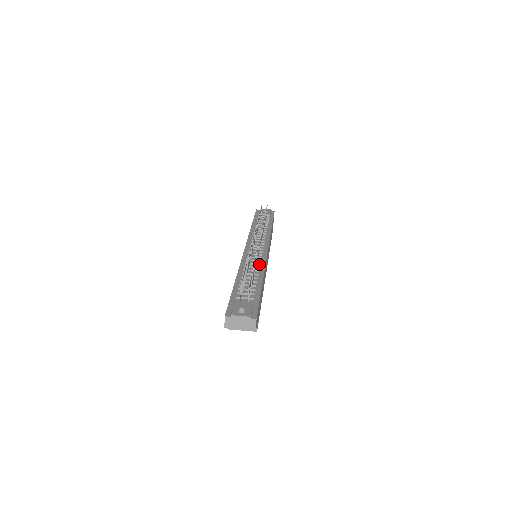
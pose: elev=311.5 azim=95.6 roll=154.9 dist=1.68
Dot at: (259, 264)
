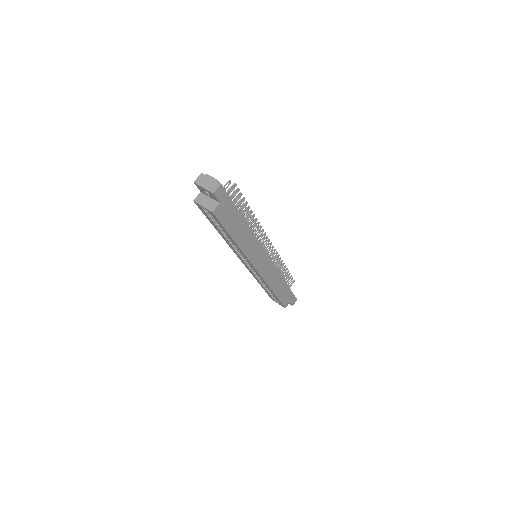
Dot at: occluded
